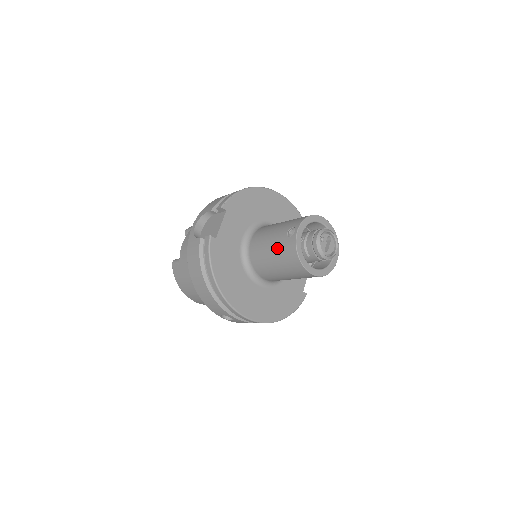
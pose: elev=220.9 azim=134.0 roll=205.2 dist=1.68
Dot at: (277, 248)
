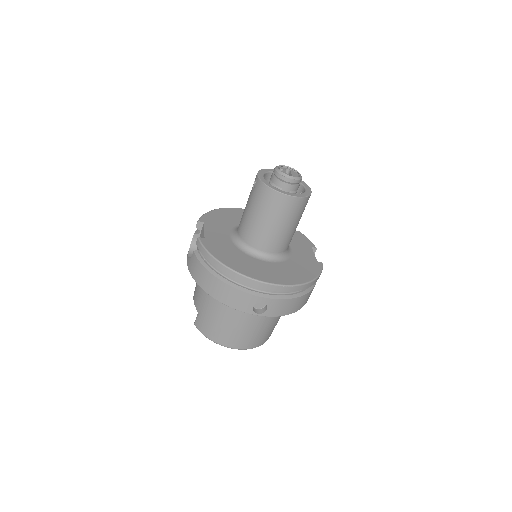
Dot at: (254, 204)
